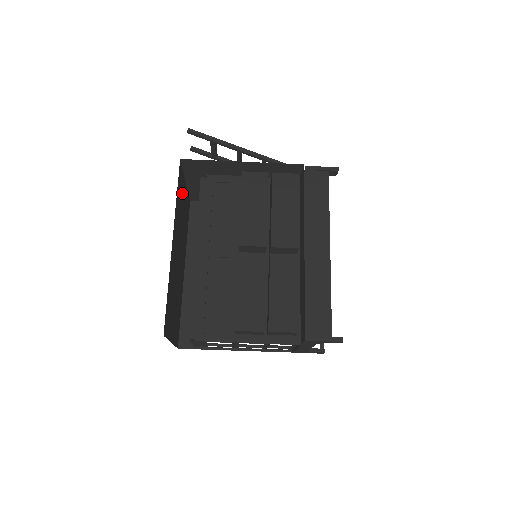
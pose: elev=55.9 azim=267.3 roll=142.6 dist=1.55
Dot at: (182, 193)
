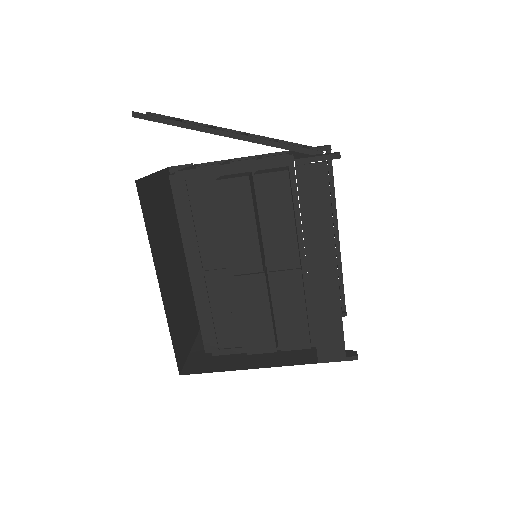
Dot at: (153, 199)
